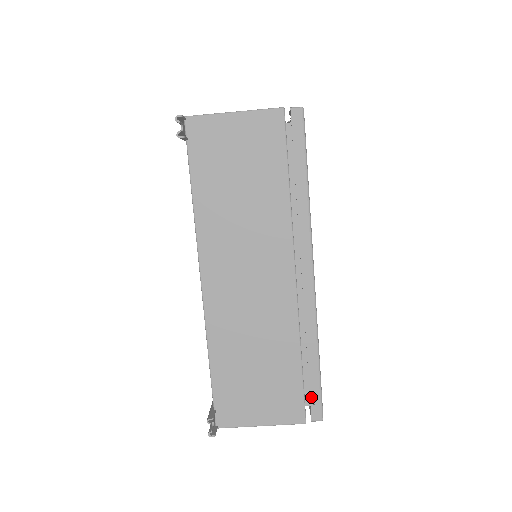
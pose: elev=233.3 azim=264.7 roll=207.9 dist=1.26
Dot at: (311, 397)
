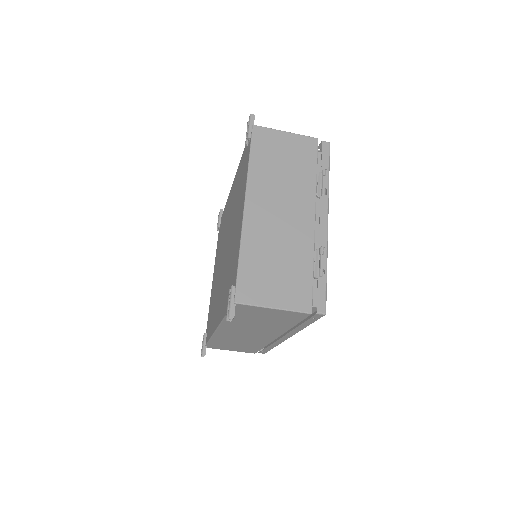
Dot at: (262, 351)
